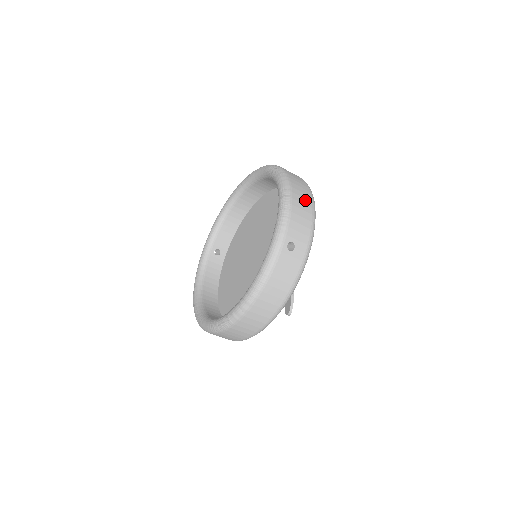
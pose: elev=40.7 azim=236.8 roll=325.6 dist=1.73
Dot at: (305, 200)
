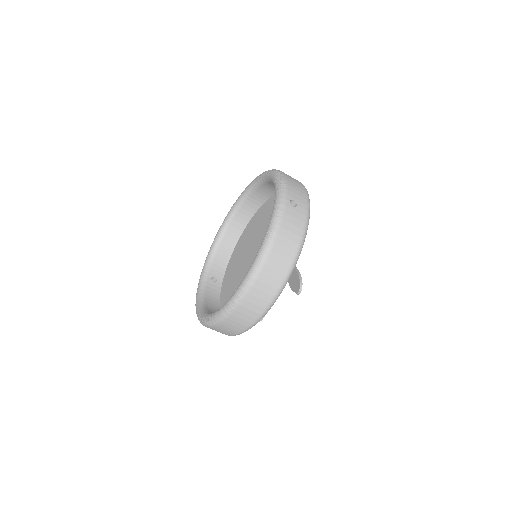
Dot at: (295, 180)
